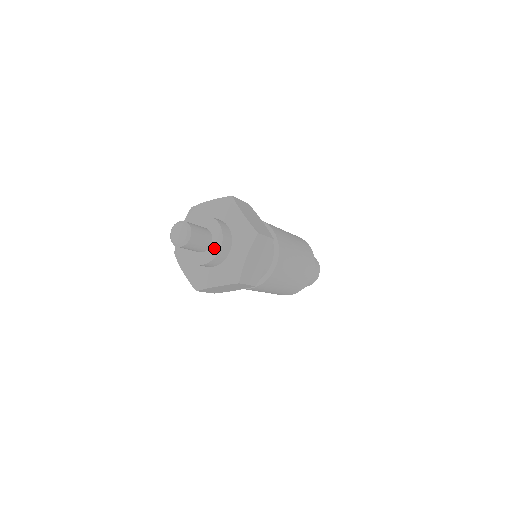
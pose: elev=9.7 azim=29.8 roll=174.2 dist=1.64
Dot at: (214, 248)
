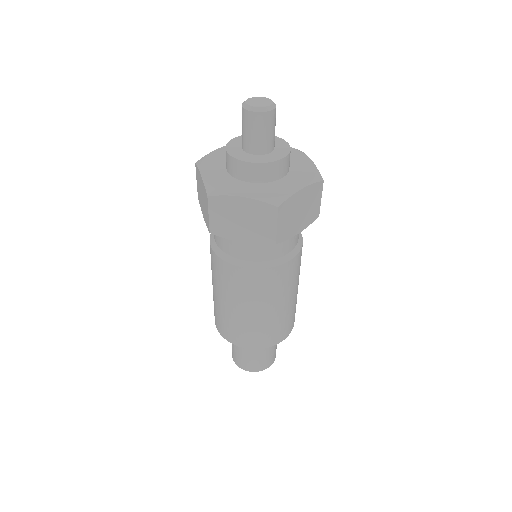
Dot at: (273, 156)
